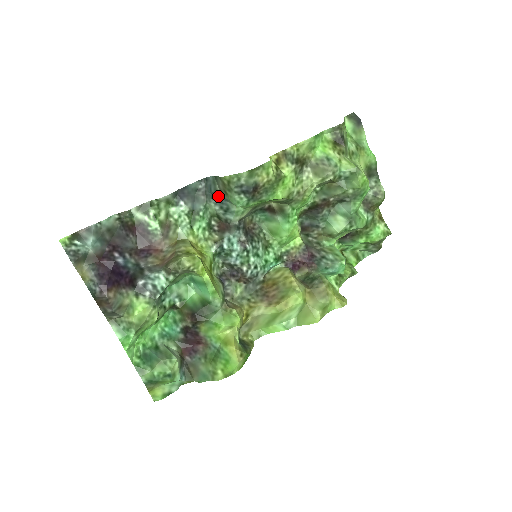
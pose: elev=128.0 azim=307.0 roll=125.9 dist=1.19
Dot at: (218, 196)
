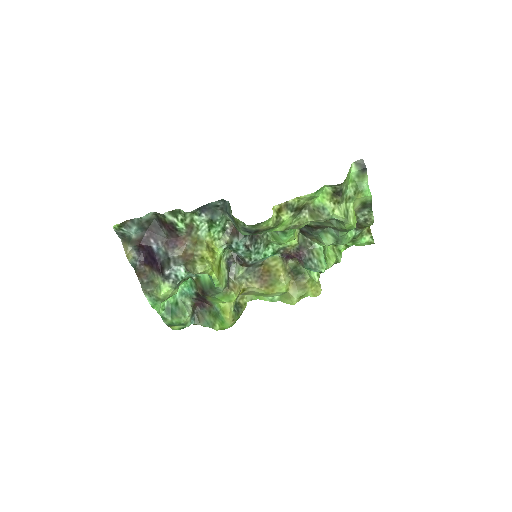
Dot at: occluded
